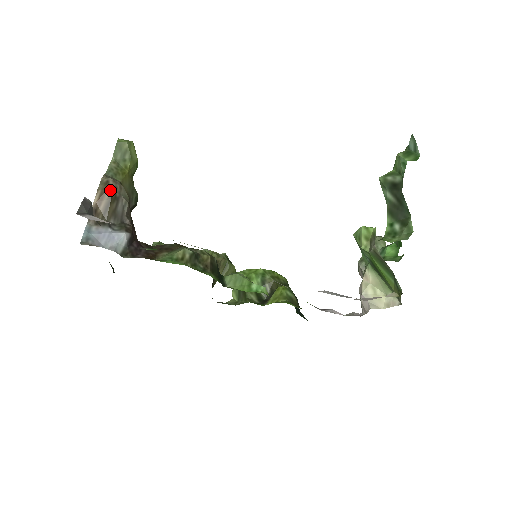
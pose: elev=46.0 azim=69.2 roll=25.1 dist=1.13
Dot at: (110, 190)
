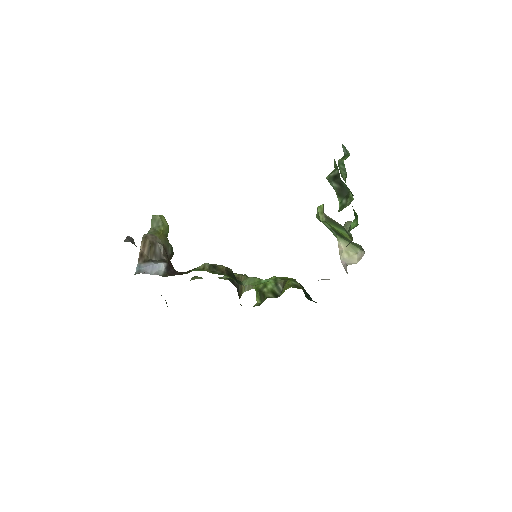
Dot at: (149, 240)
